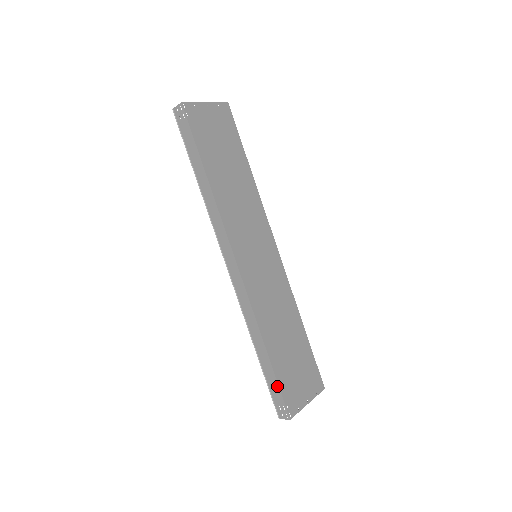
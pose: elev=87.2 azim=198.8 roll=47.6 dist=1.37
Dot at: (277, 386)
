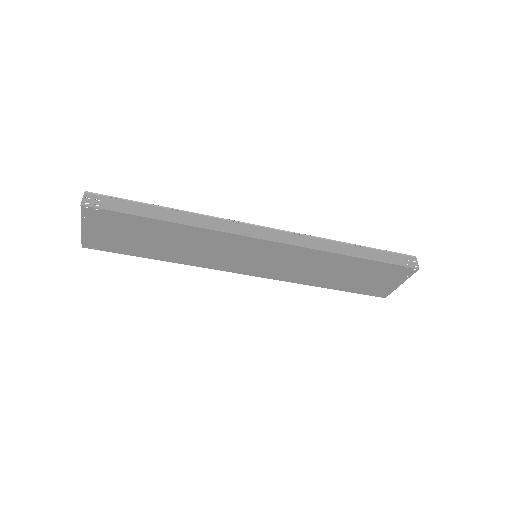
Dot at: (356, 292)
